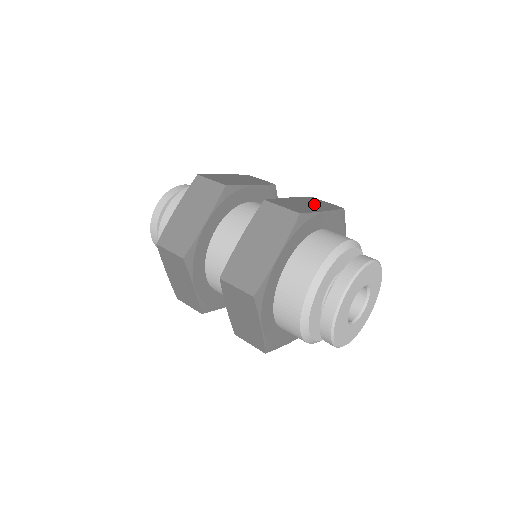
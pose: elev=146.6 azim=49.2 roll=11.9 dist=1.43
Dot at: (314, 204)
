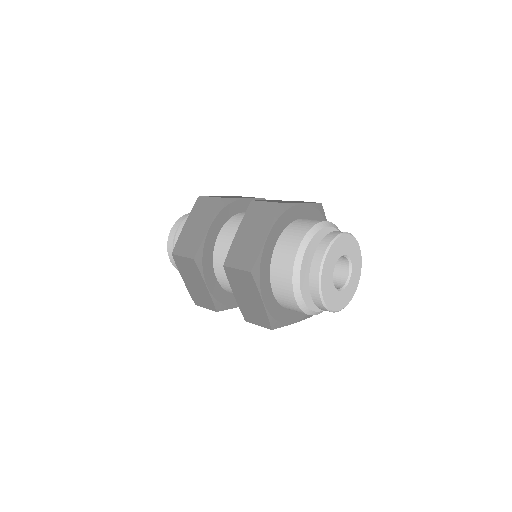
Dot at: occluded
